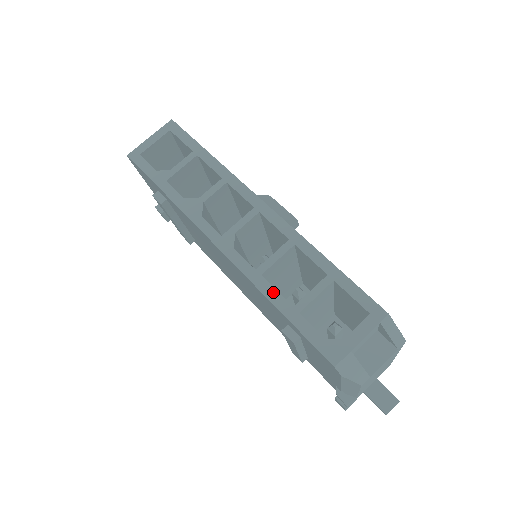
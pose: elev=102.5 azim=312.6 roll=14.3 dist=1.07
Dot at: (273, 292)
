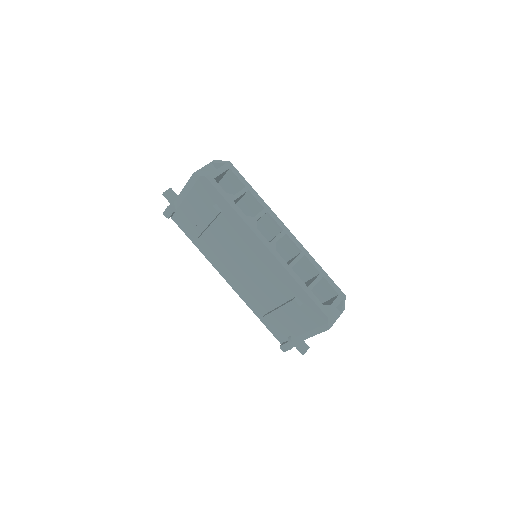
Dot at: (298, 278)
